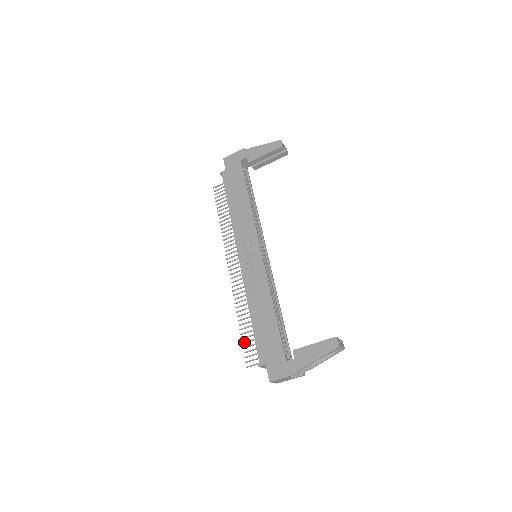
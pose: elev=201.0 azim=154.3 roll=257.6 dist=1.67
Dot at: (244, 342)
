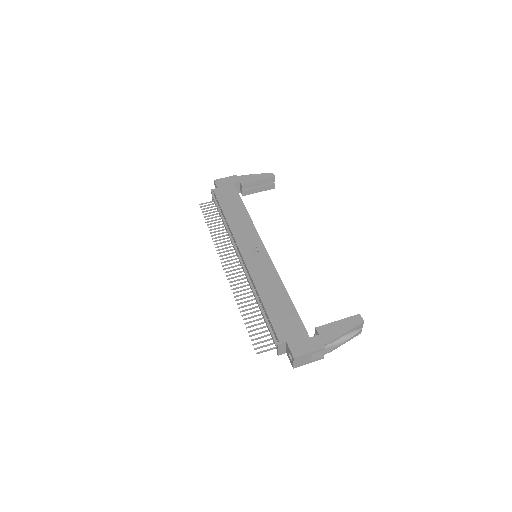
Dot at: (250, 330)
